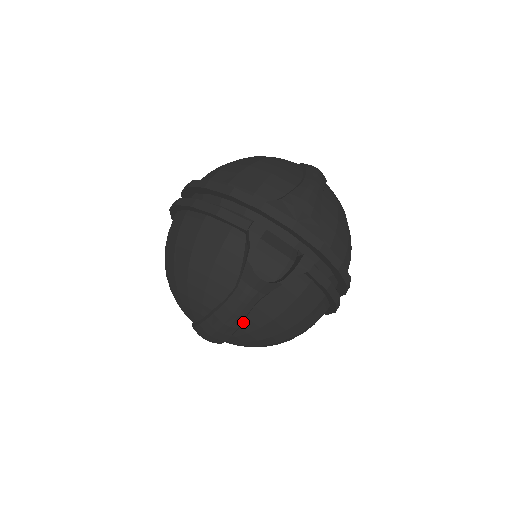
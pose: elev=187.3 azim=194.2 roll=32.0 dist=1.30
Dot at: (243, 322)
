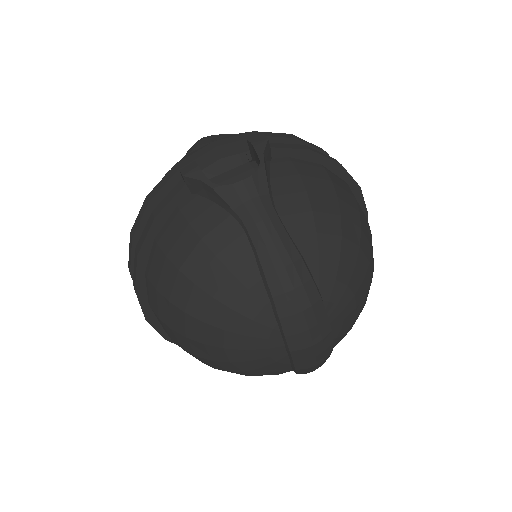
Dot at: (297, 247)
